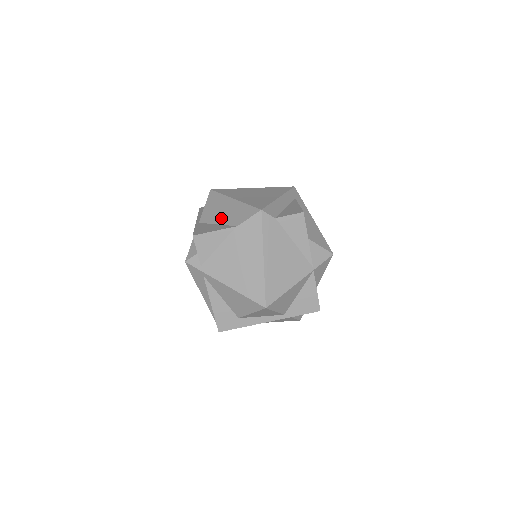
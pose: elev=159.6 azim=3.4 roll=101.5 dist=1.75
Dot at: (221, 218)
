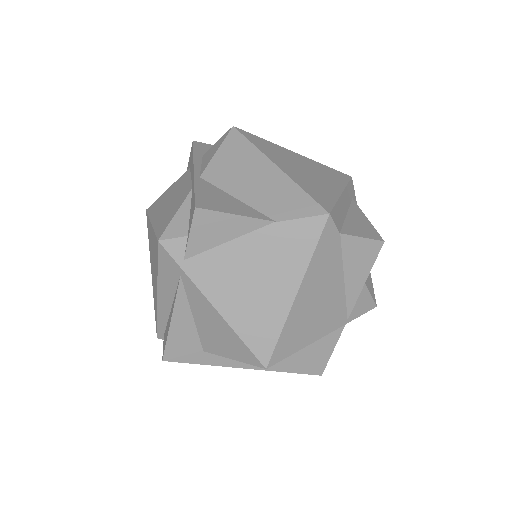
Dot at: (246, 190)
